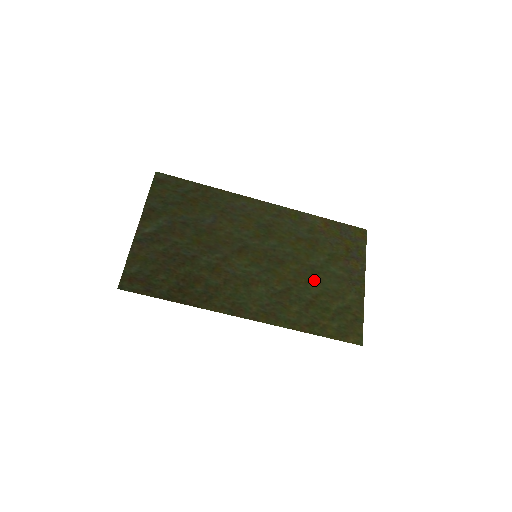
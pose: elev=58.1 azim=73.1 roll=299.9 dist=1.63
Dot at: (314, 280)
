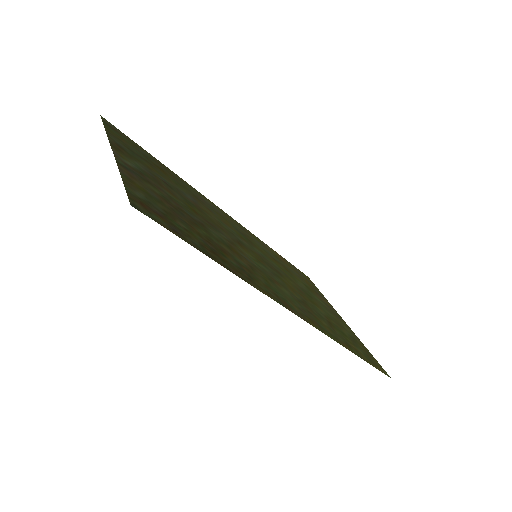
Dot at: (314, 302)
